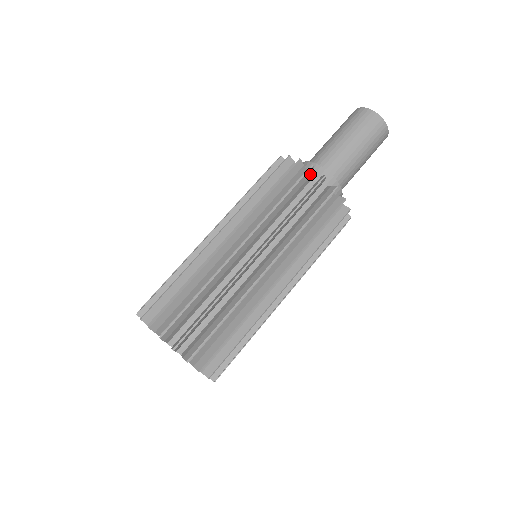
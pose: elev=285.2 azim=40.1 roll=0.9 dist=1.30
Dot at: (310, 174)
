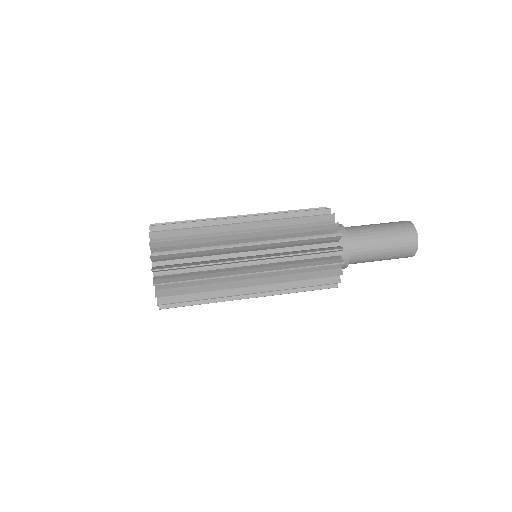
Dot at: (333, 228)
